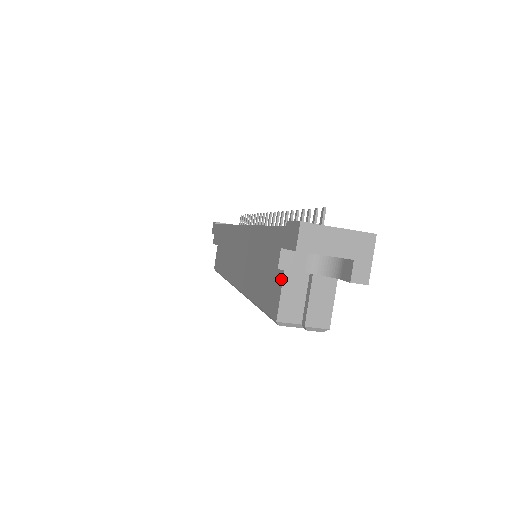
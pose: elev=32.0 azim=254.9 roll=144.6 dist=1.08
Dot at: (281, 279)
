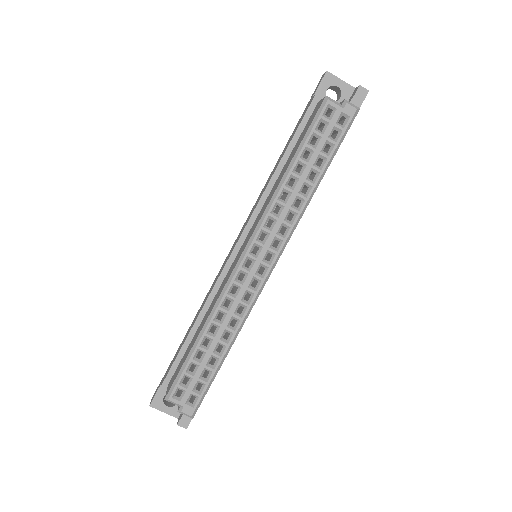
Dot at: (317, 104)
